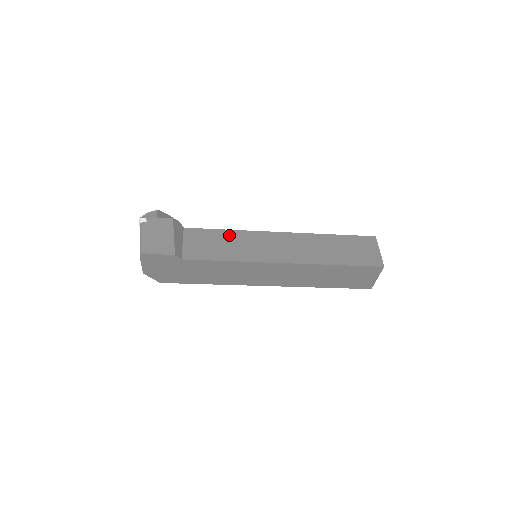
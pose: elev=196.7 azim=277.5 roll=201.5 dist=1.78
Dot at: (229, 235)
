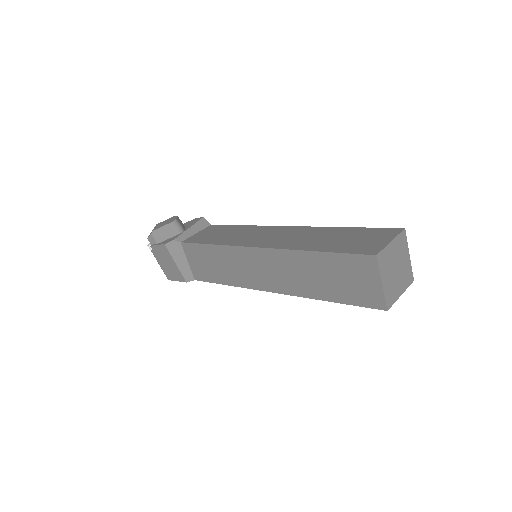
Dot at: (215, 252)
